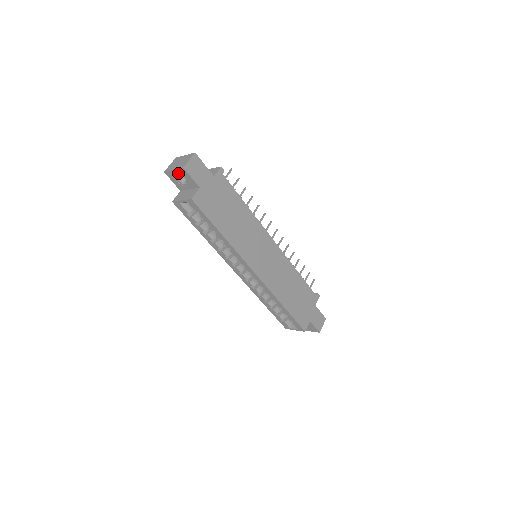
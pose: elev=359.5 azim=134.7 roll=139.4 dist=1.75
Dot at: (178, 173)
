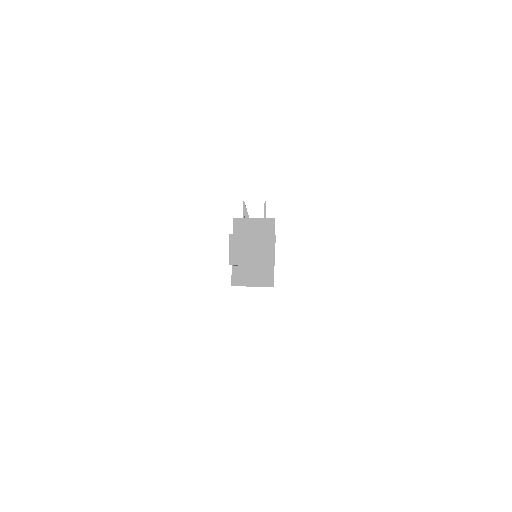
Dot at: (255, 265)
